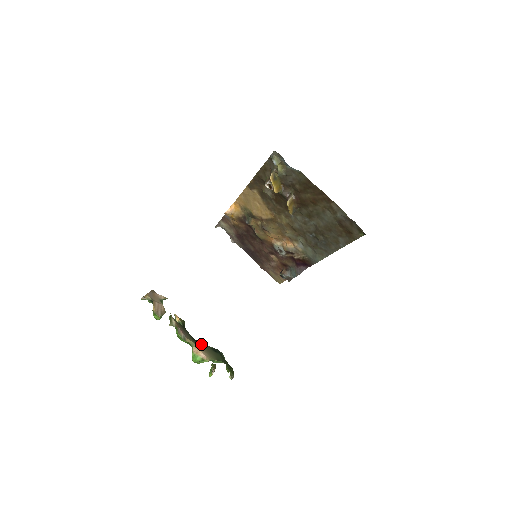
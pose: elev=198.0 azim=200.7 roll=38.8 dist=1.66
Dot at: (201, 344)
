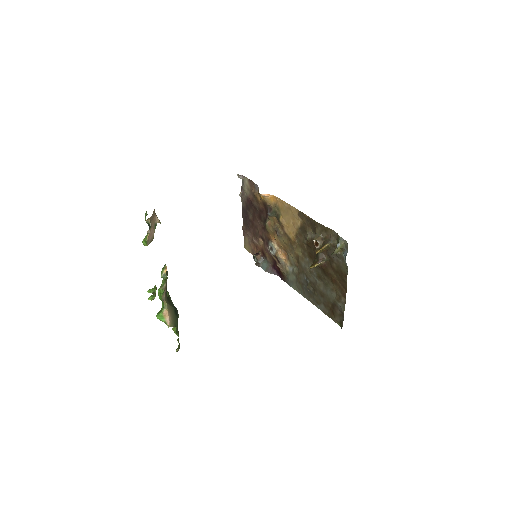
Dot at: (170, 303)
